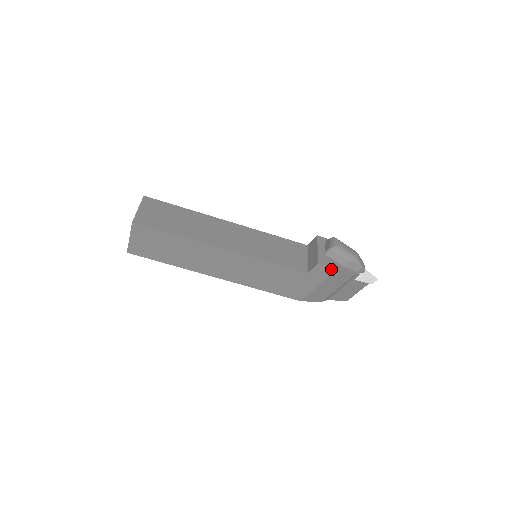
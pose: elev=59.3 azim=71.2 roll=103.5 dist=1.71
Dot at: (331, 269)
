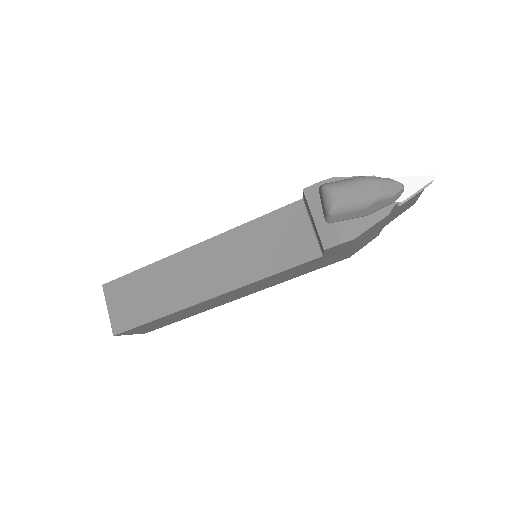
Dot at: (347, 242)
